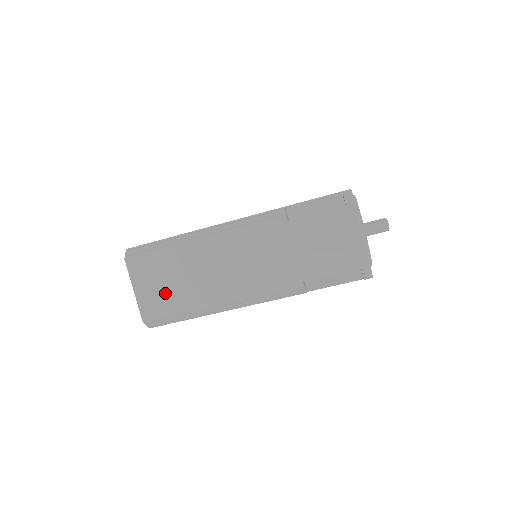
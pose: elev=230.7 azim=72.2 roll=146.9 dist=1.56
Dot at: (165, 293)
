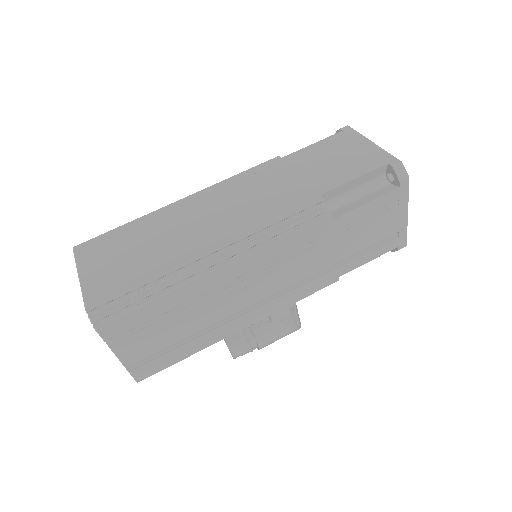
Dot at: (126, 264)
